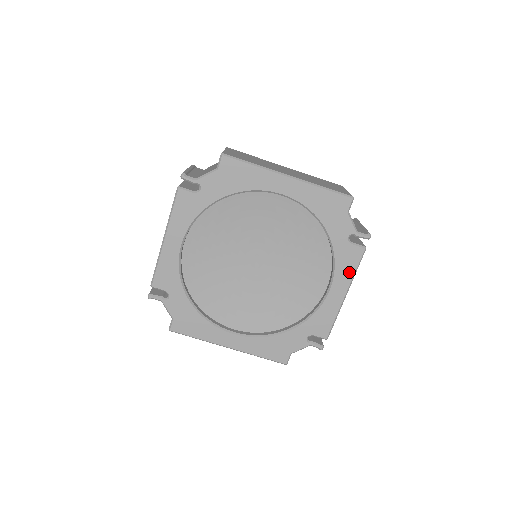
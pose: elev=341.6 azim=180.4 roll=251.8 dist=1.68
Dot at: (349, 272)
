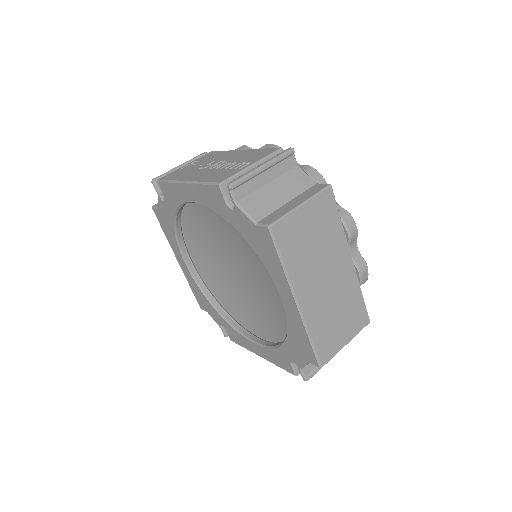
Dot at: (274, 360)
